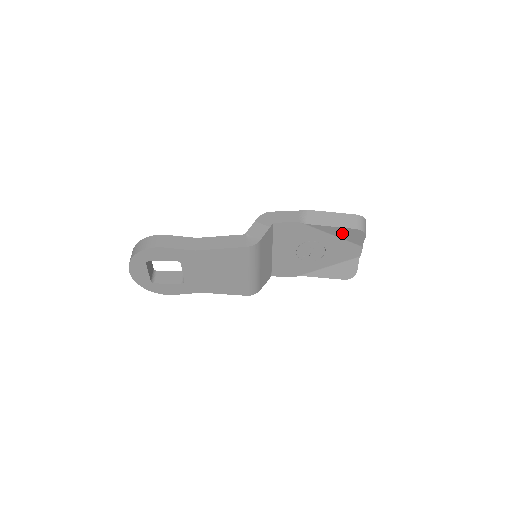
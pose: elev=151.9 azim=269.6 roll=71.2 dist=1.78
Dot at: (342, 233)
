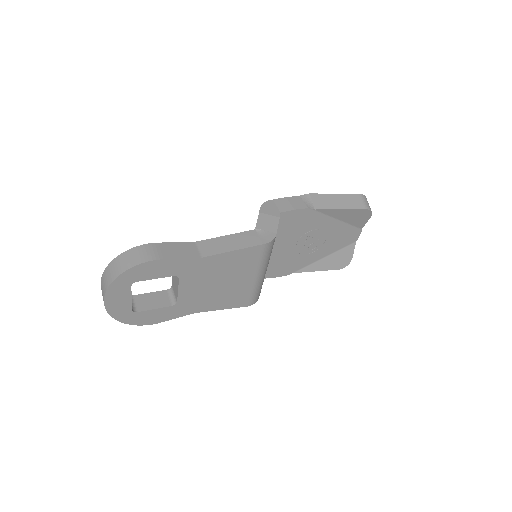
Dot at: (348, 216)
